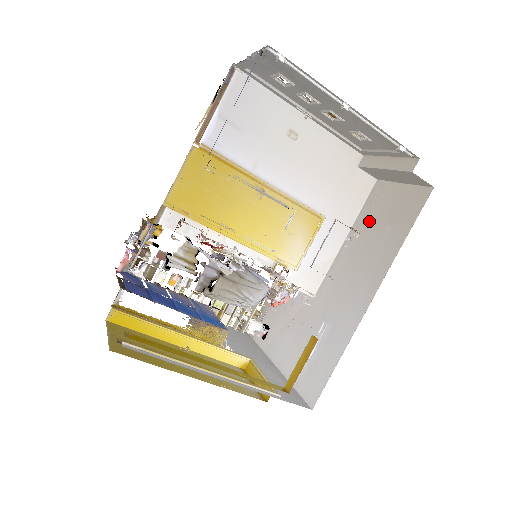
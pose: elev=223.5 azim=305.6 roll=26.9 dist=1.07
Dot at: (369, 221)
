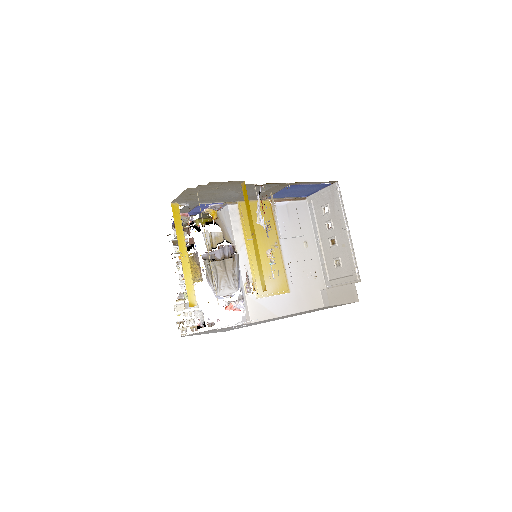
Dot at: (311, 310)
